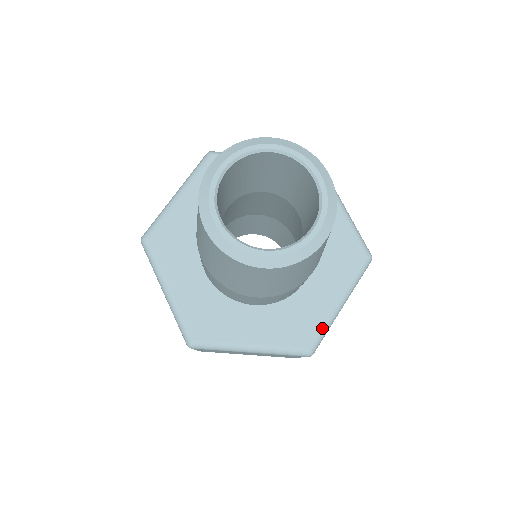
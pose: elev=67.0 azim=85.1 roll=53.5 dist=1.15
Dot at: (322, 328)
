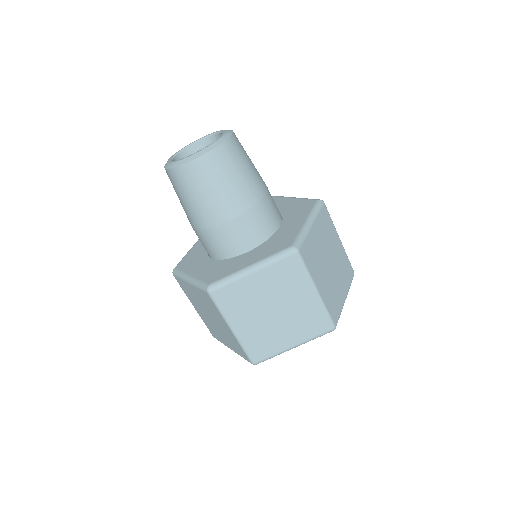
Dot at: (298, 235)
